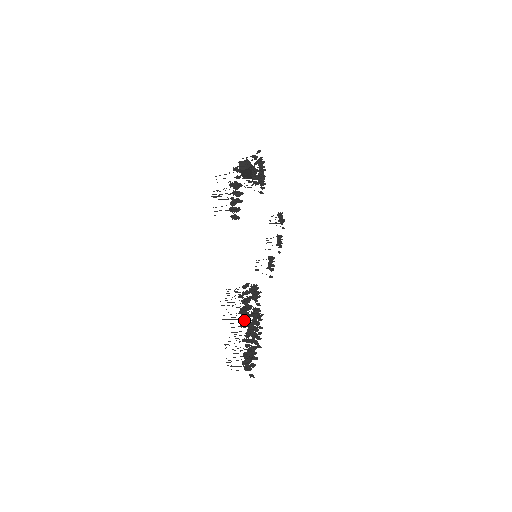
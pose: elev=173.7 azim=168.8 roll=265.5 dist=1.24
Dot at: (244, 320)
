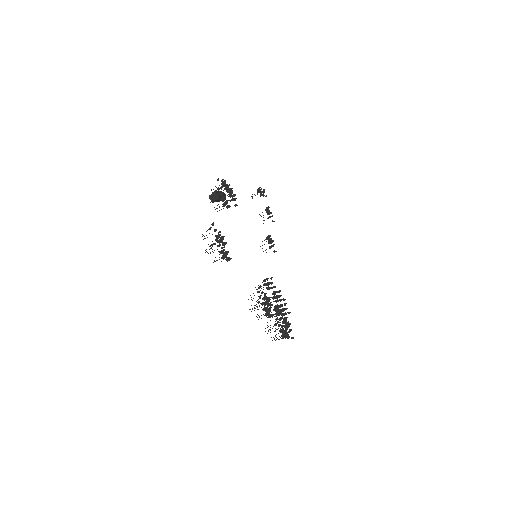
Dot at: (269, 314)
